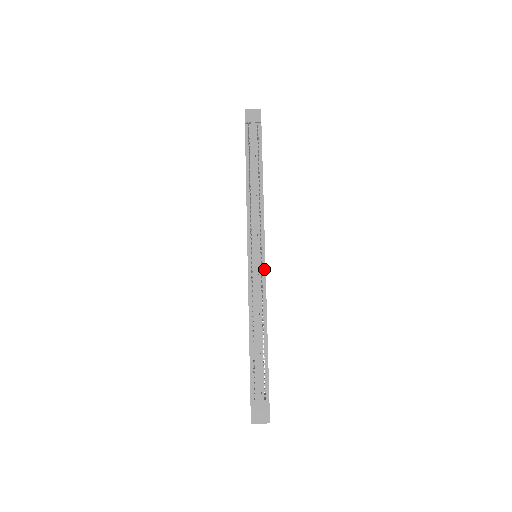
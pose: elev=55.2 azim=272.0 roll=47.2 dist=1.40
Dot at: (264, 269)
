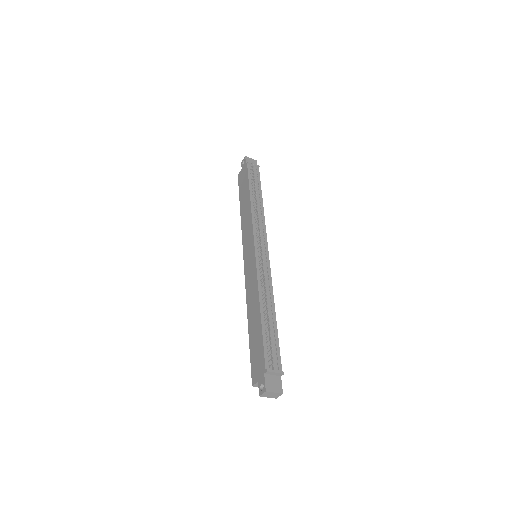
Dot at: (269, 263)
